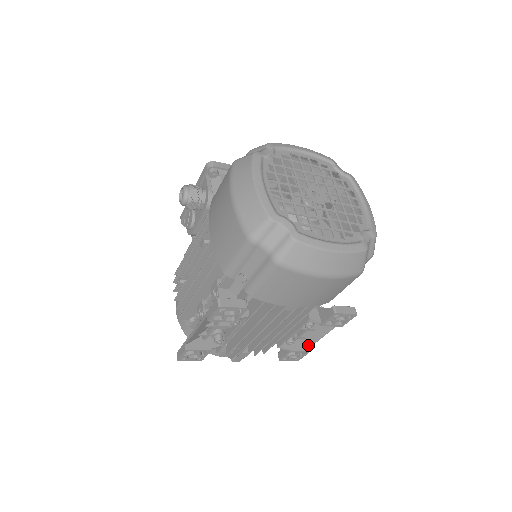
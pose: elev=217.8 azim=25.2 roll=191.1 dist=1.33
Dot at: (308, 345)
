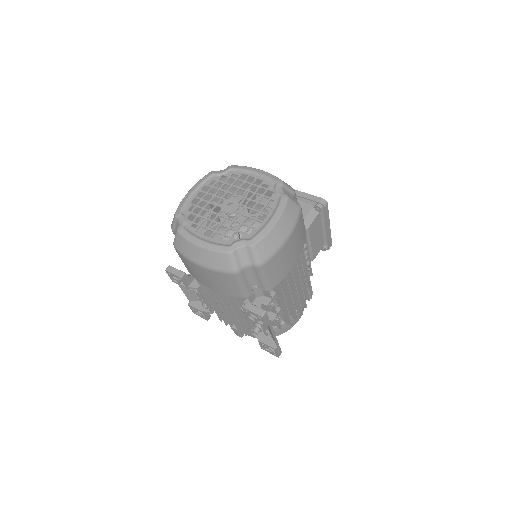
Dot at: (276, 344)
